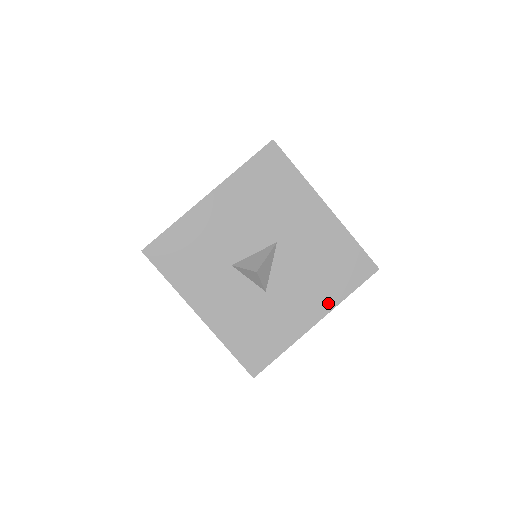
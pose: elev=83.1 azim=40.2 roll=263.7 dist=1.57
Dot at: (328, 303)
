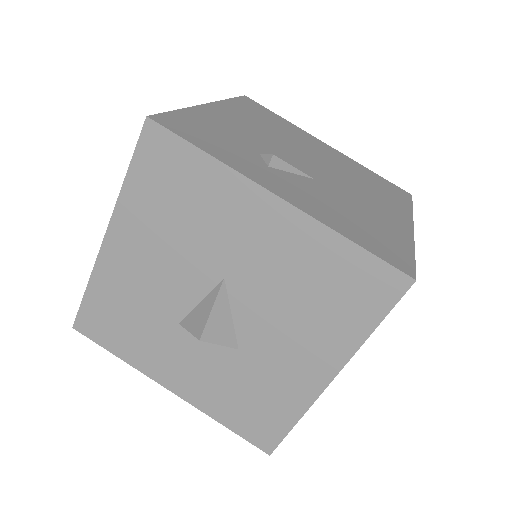
Dot at: (339, 350)
